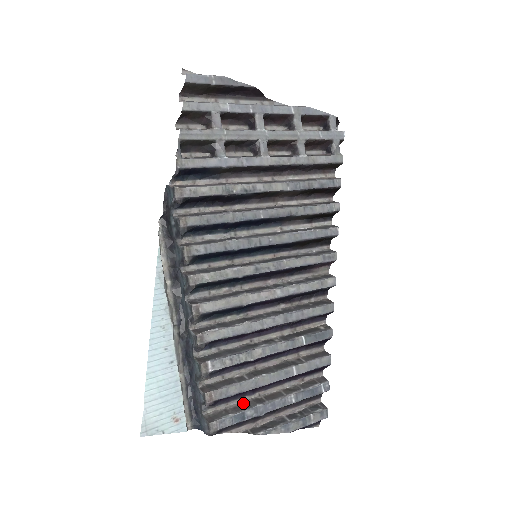
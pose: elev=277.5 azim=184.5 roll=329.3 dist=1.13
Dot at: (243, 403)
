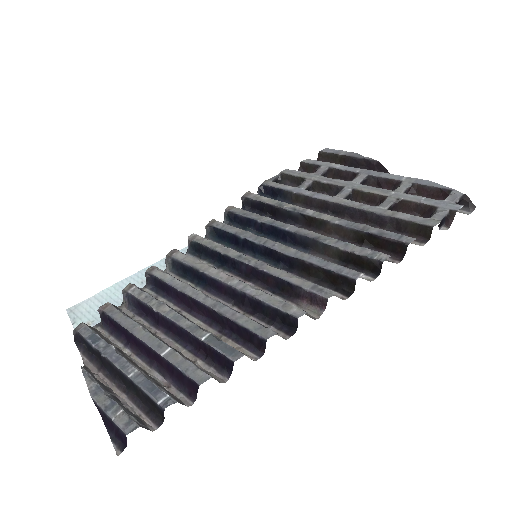
Dot at: (115, 346)
